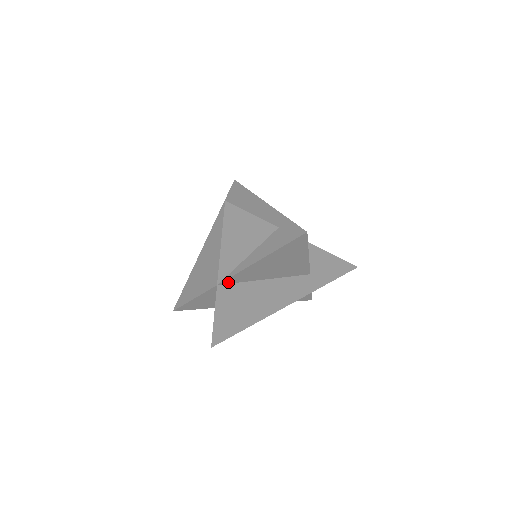
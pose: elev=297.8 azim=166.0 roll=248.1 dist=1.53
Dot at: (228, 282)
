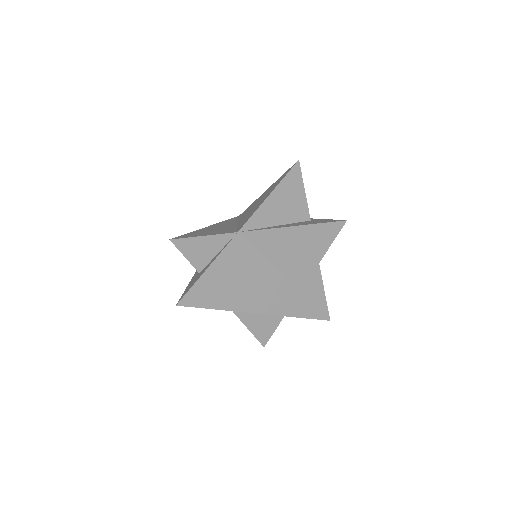
Dot at: (247, 237)
